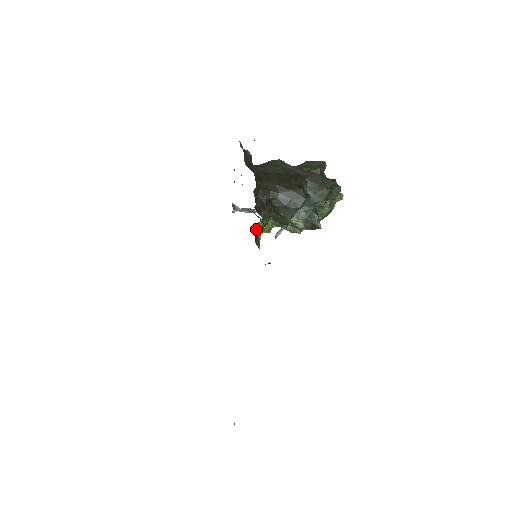
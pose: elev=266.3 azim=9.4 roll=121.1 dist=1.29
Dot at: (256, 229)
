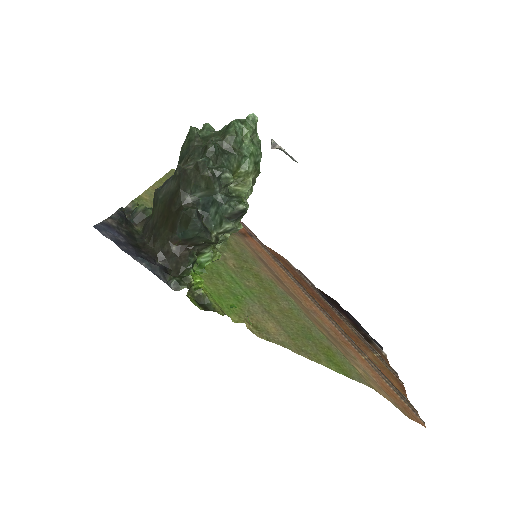
Dot at: (189, 294)
